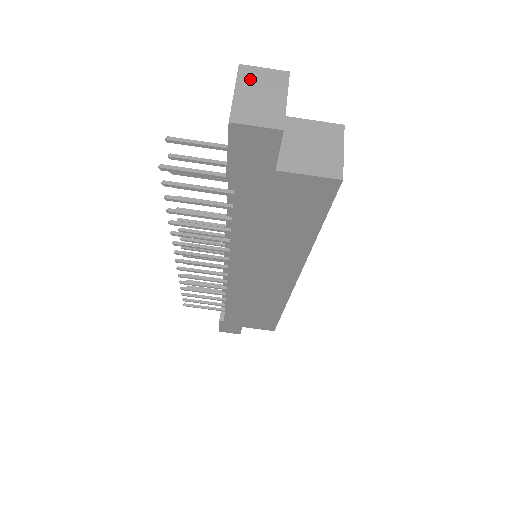
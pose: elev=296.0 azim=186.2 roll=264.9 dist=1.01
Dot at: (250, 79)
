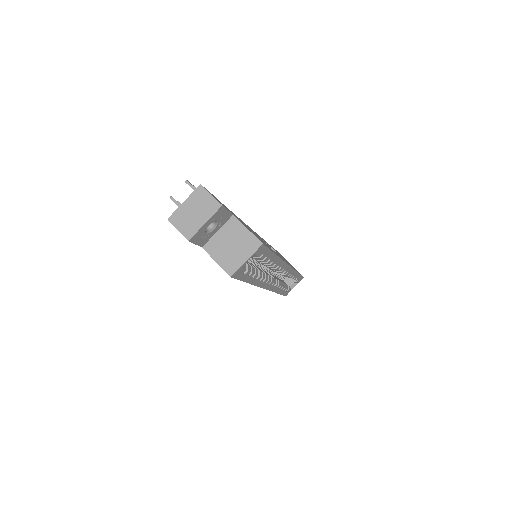
Dot at: (198, 198)
